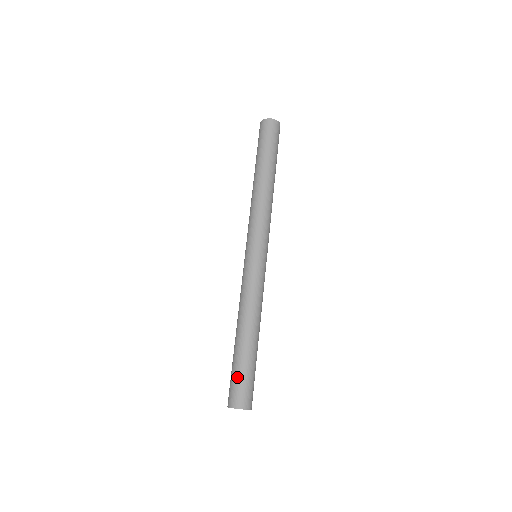
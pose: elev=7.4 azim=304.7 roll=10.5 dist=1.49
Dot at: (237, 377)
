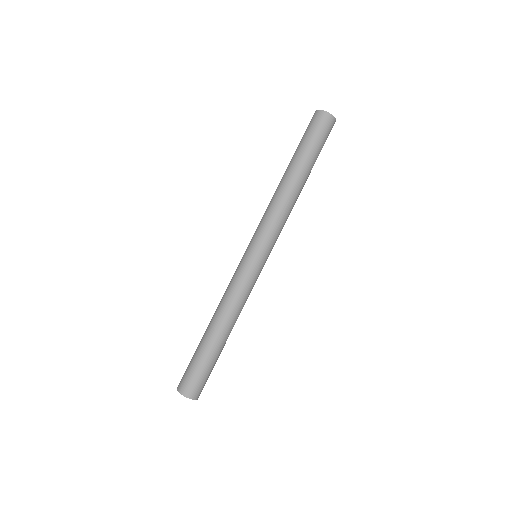
Dot at: (191, 365)
